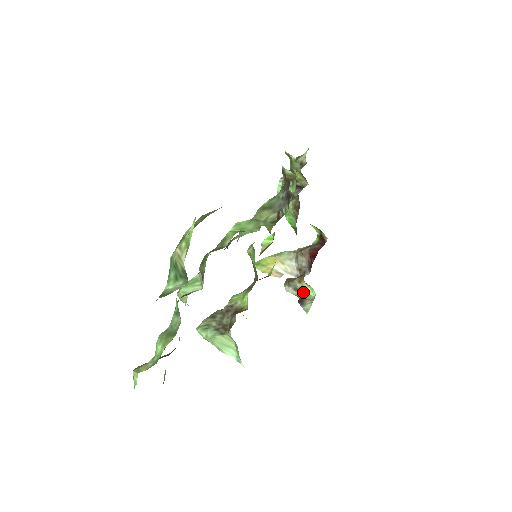
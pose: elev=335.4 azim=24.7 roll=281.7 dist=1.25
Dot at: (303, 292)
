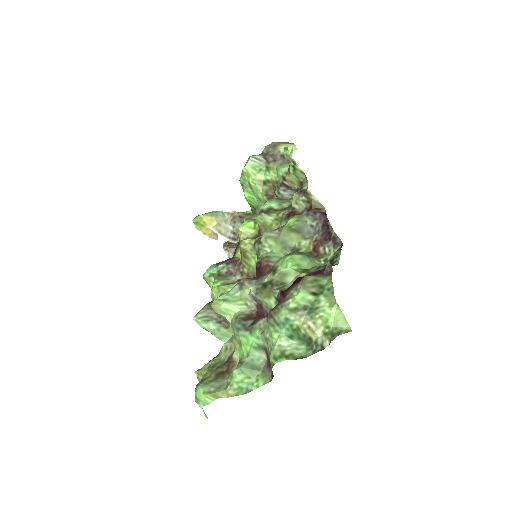
Dot at: occluded
